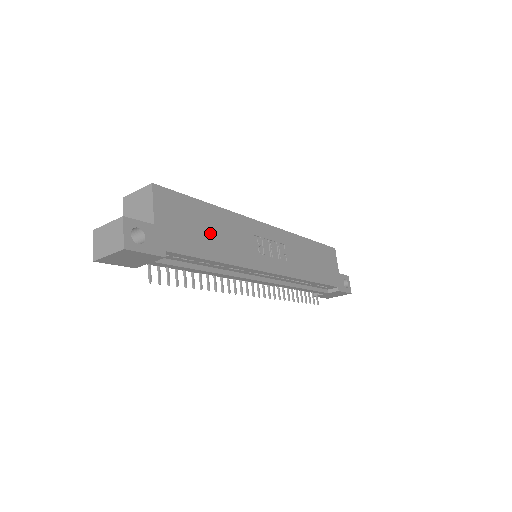
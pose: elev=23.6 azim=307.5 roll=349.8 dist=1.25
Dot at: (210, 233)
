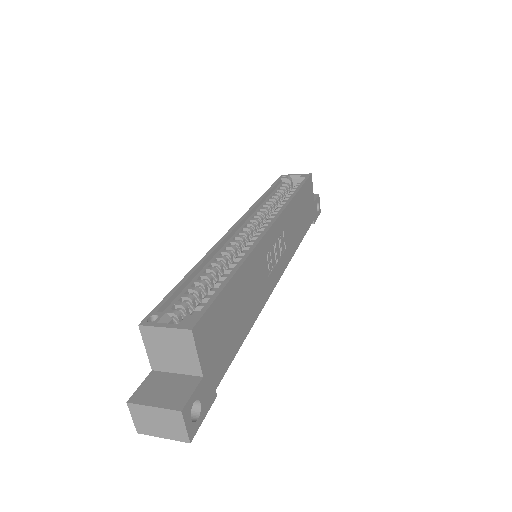
Dot at: (239, 311)
